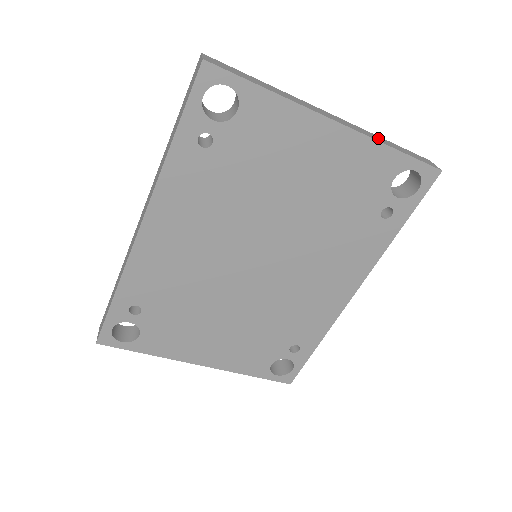
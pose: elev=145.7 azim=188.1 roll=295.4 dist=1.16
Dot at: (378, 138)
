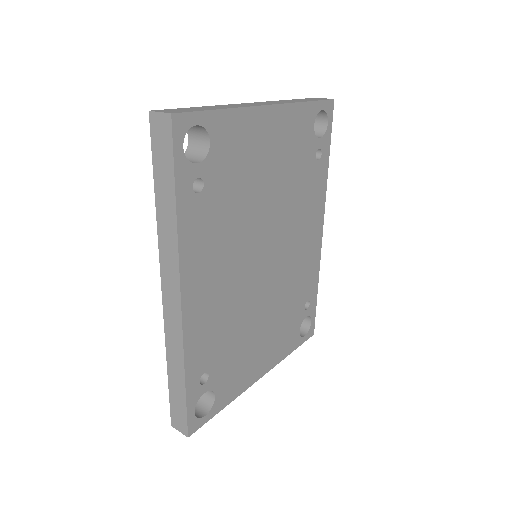
Dot at: (289, 101)
